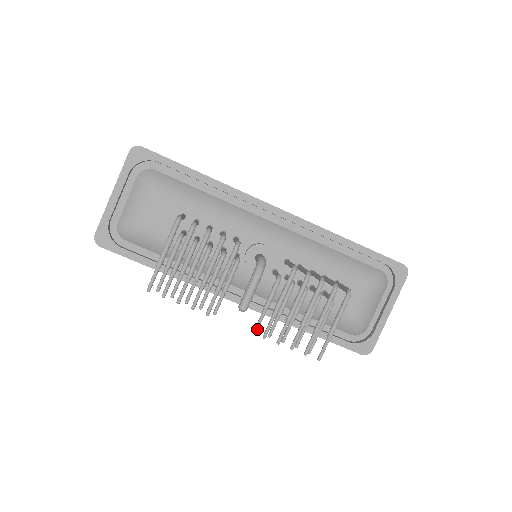
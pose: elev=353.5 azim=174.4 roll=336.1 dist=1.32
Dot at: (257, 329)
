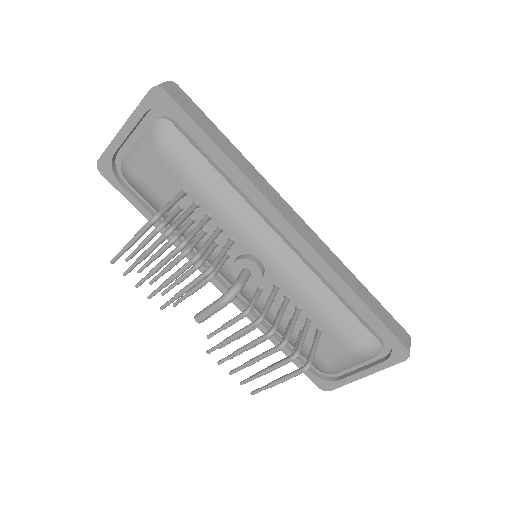
Dot at: (209, 337)
